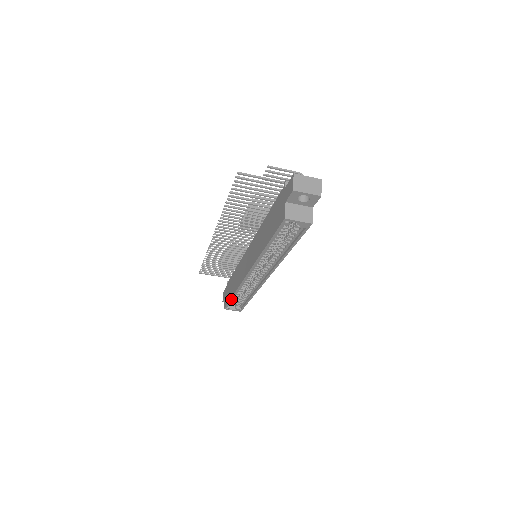
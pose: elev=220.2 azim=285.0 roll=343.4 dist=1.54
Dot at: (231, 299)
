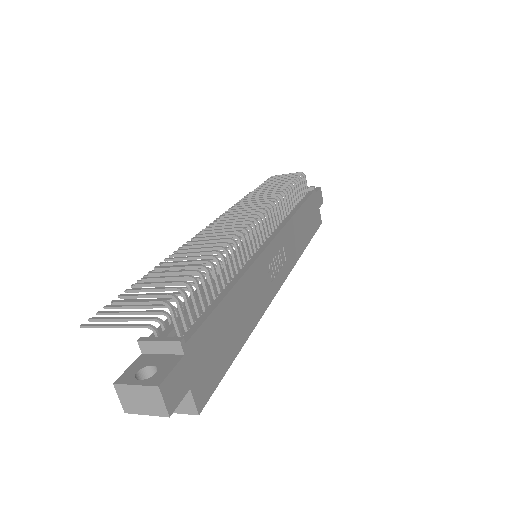
Dot at: occluded
